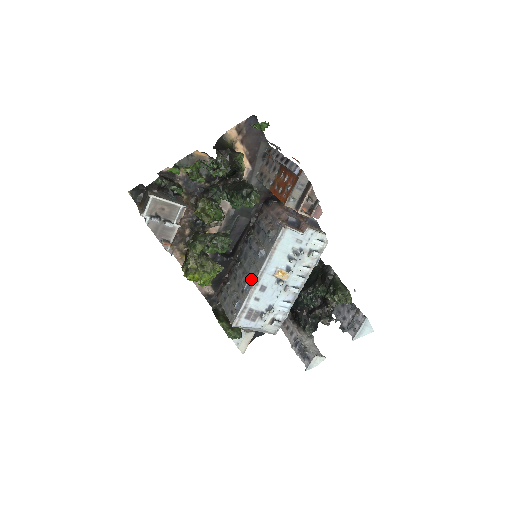
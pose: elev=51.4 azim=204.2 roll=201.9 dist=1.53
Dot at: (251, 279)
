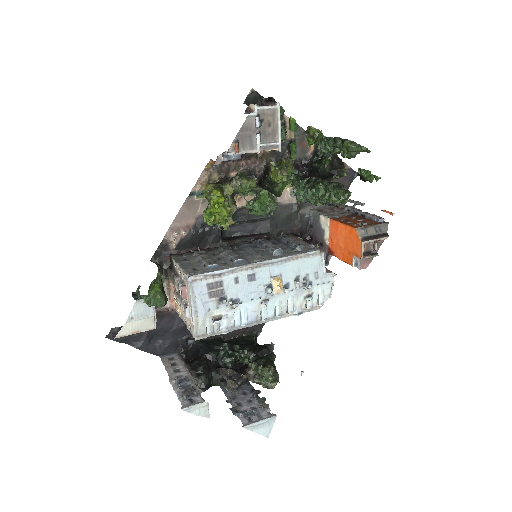
Dot at: (249, 260)
